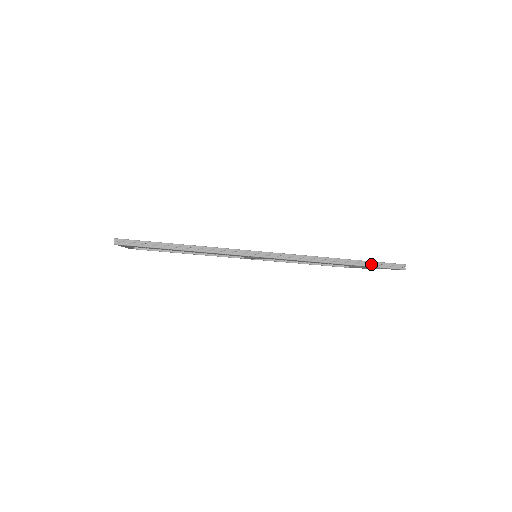
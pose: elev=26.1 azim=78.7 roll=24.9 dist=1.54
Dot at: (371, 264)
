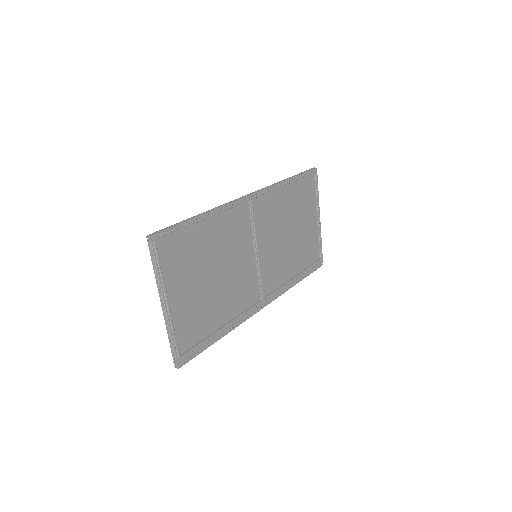
Dot at: (308, 273)
